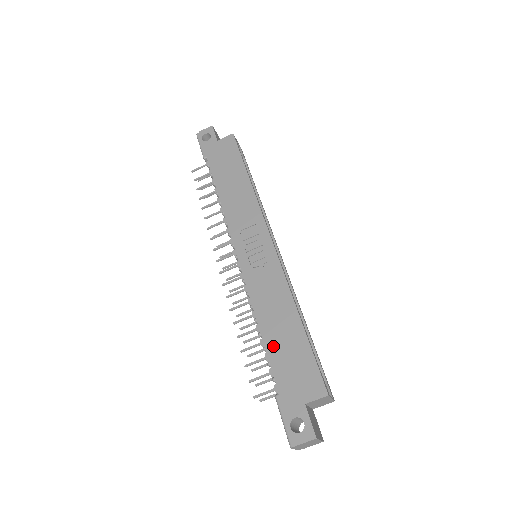
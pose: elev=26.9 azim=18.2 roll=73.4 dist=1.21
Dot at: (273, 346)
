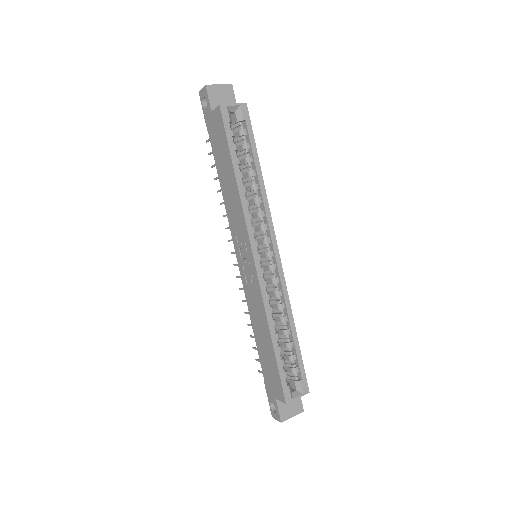
Dot at: (260, 349)
